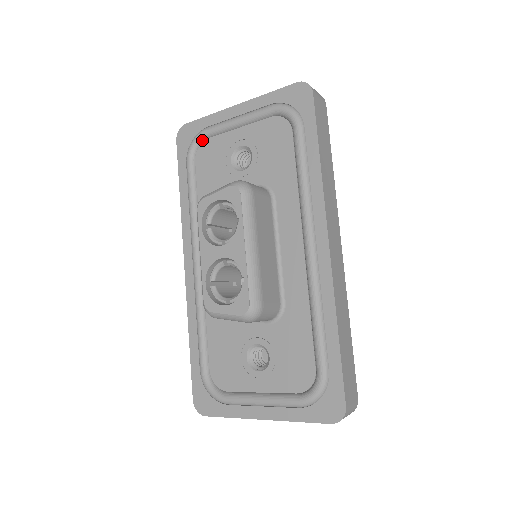
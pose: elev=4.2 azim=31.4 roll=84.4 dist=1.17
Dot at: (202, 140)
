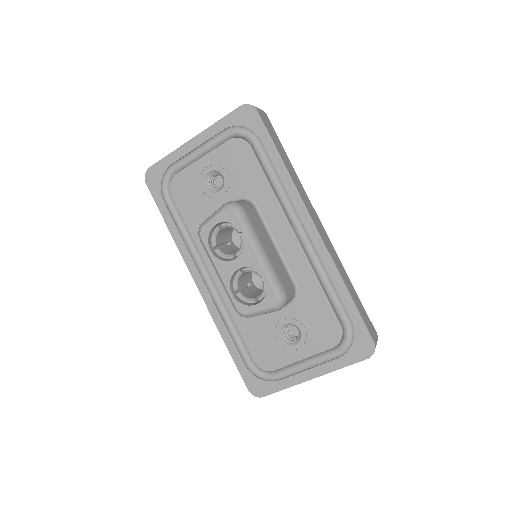
Dot at: (171, 177)
